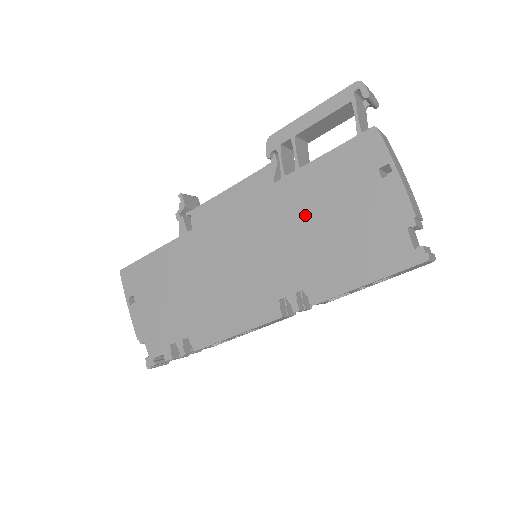
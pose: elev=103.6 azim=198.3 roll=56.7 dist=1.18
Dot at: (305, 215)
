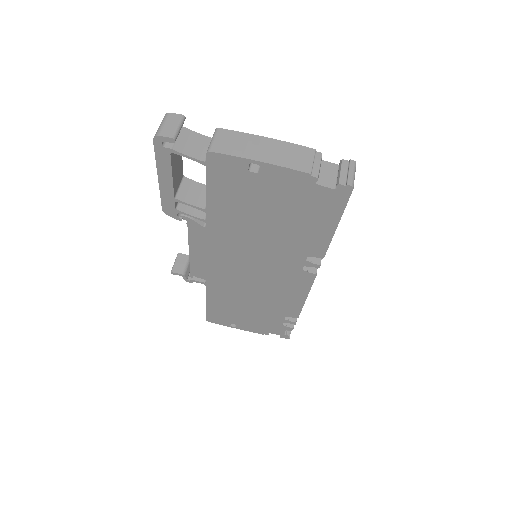
Dot at: (249, 227)
